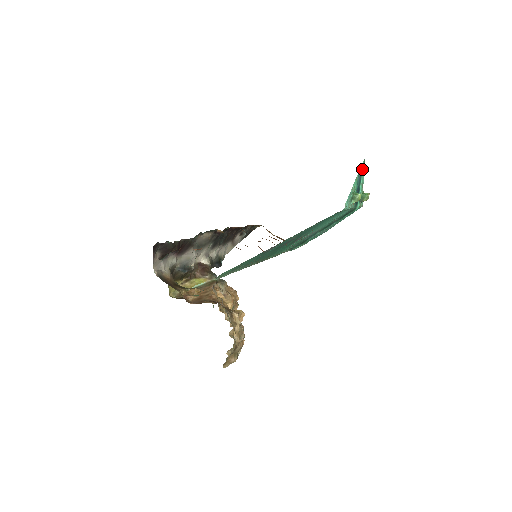
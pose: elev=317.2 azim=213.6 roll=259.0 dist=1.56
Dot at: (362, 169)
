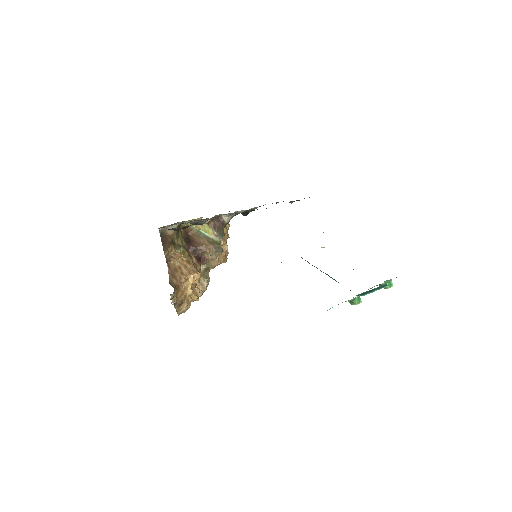
Dot at: (389, 285)
